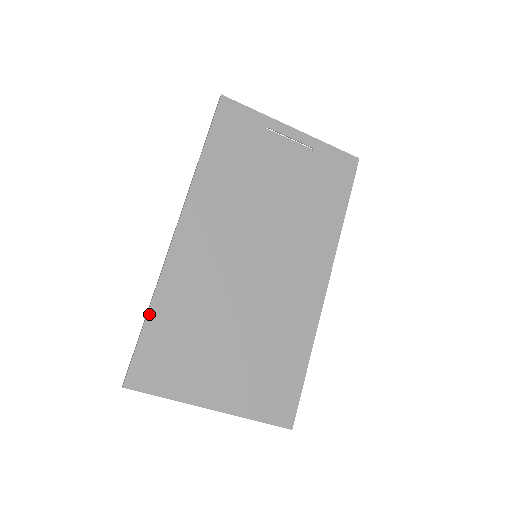
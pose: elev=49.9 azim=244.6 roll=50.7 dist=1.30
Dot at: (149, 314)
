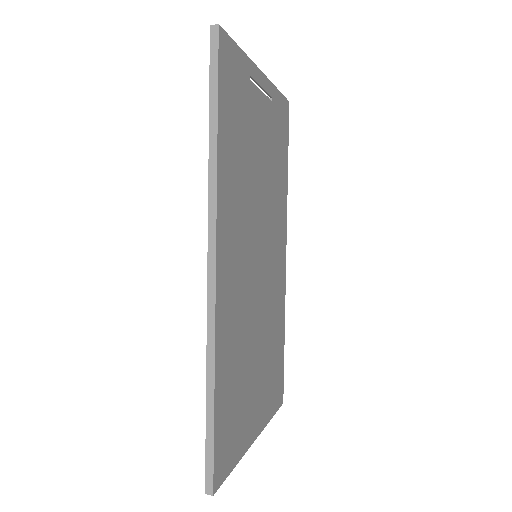
Dot at: (215, 394)
